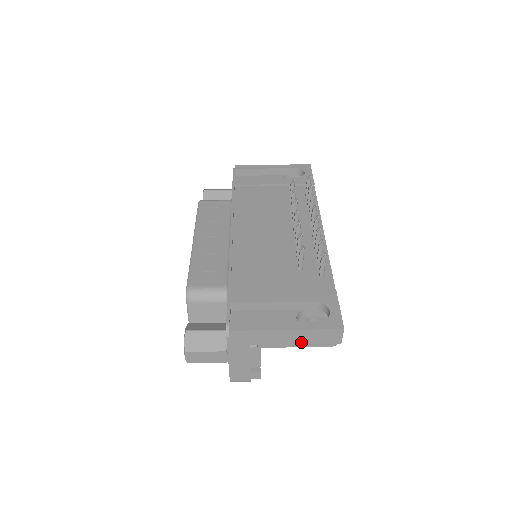
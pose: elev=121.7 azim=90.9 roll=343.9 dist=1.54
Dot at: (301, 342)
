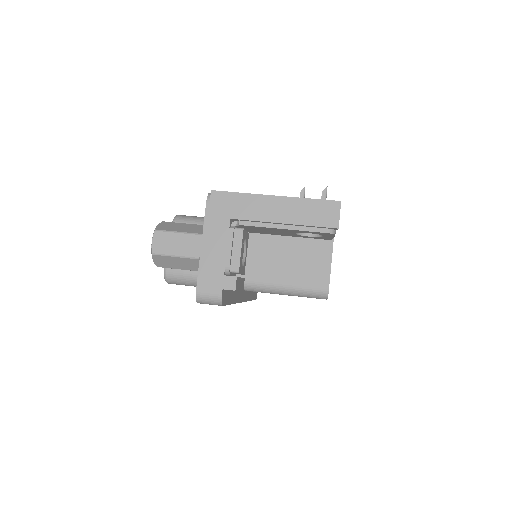
Dot at: (290, 220)
